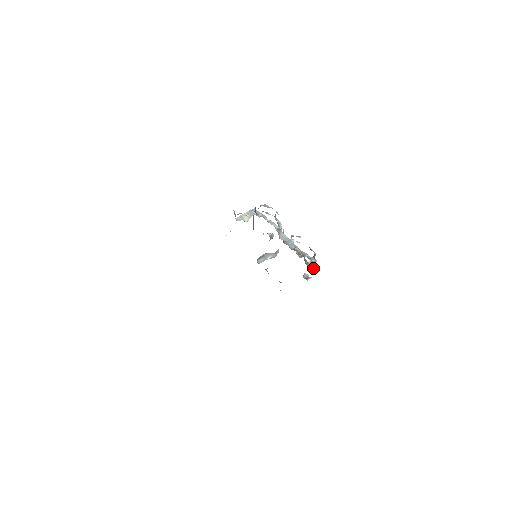
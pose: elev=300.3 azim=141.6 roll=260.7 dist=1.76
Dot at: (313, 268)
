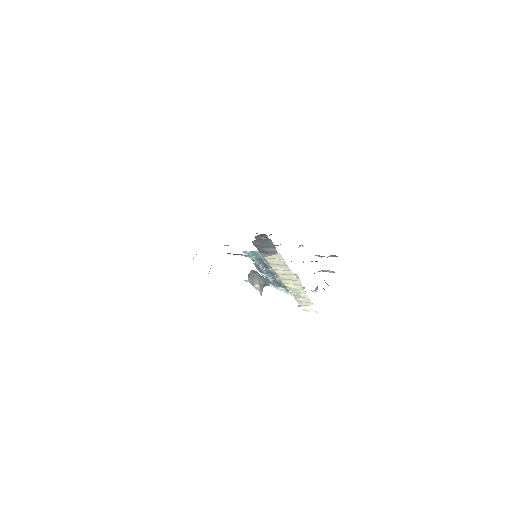
Dot at: (328, 285)
